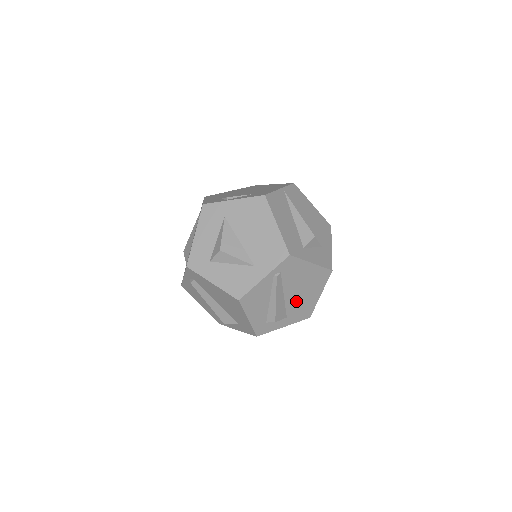
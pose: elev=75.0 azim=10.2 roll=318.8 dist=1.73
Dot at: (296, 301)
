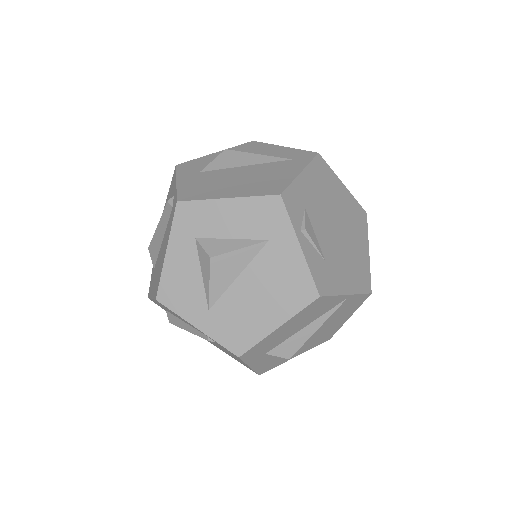
Dot at: occluded
